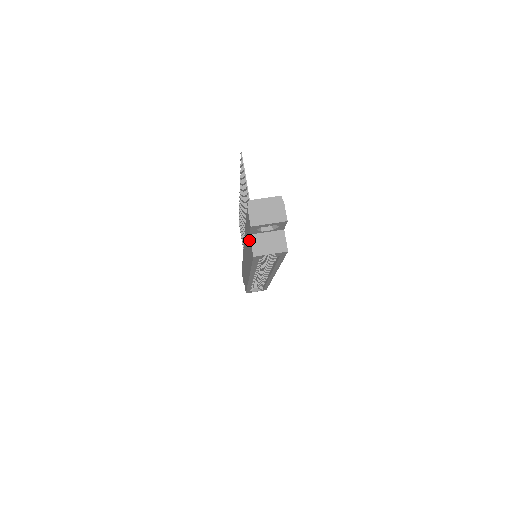
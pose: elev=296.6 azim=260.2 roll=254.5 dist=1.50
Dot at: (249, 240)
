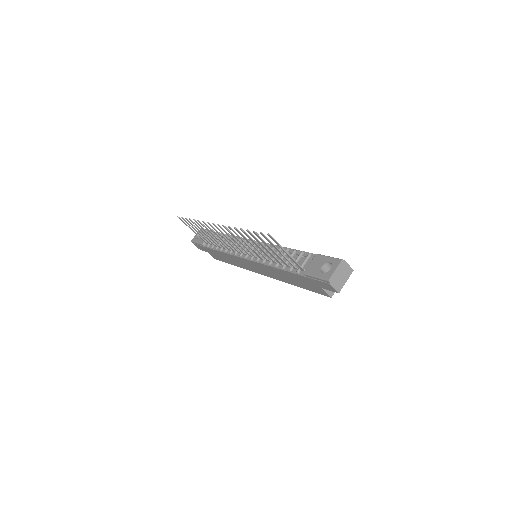
Dot at: (315, 287)
